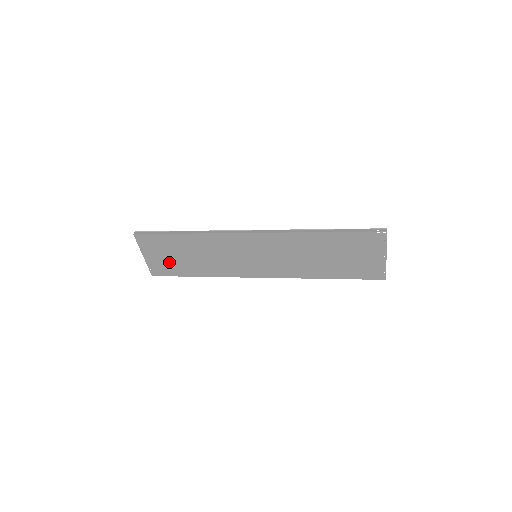
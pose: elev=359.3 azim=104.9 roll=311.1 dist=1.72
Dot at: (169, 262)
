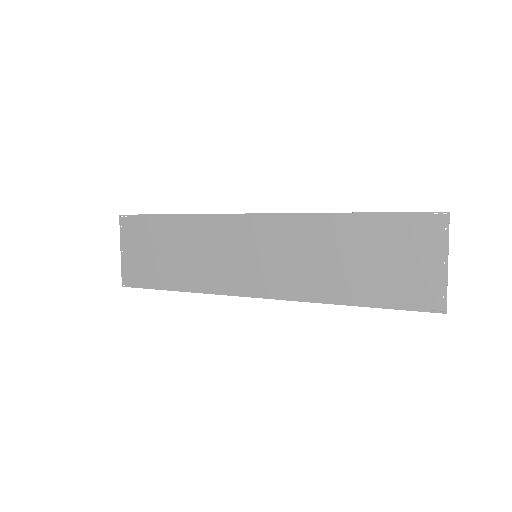
Dot at: (147, 263)
